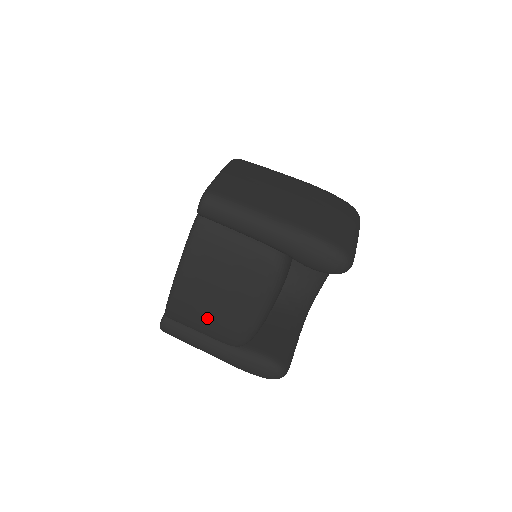
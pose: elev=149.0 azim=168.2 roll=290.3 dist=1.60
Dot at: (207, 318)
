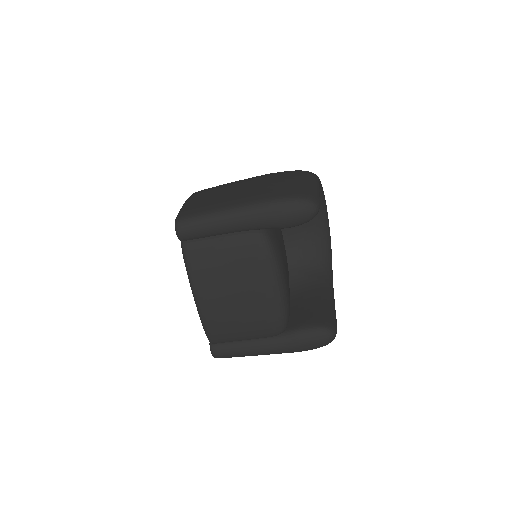
Dot at: (241, 322)
